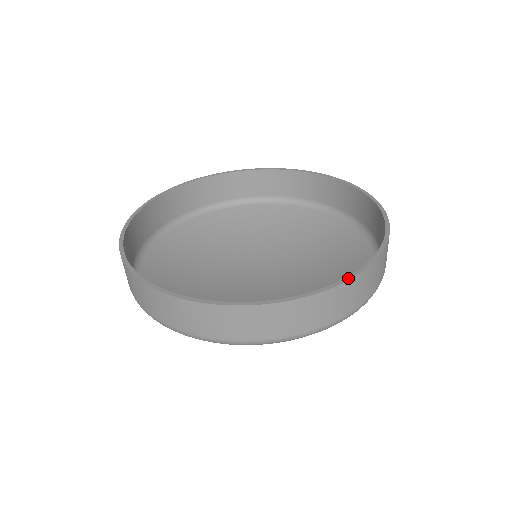
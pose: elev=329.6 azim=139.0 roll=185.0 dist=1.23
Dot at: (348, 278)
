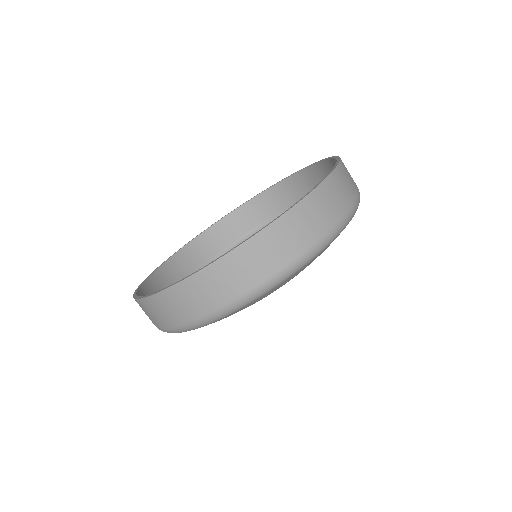
Dot at: (174, 284)
